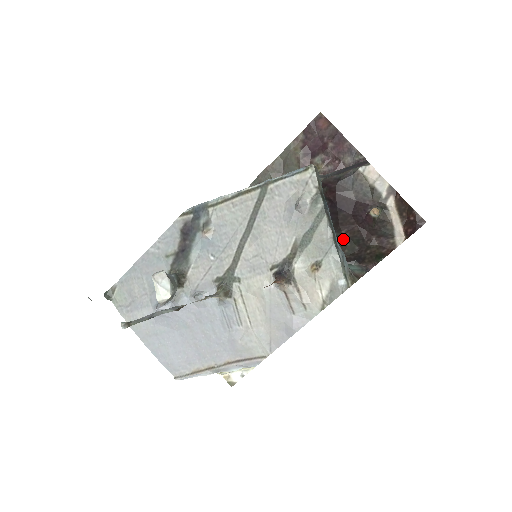
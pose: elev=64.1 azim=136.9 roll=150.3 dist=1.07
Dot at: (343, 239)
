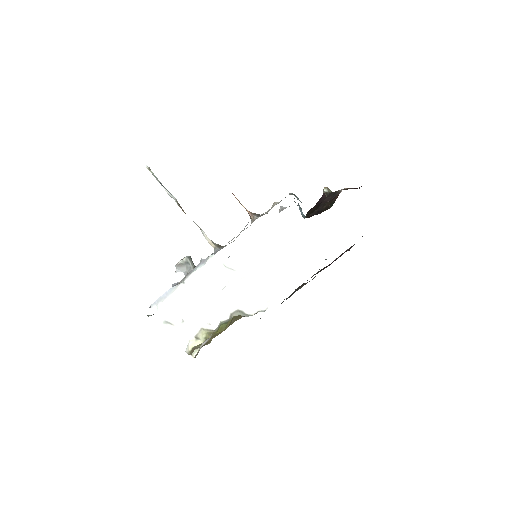
Dot at: occluded
